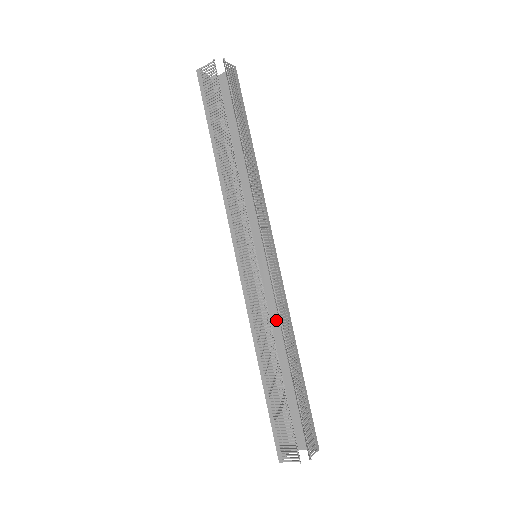
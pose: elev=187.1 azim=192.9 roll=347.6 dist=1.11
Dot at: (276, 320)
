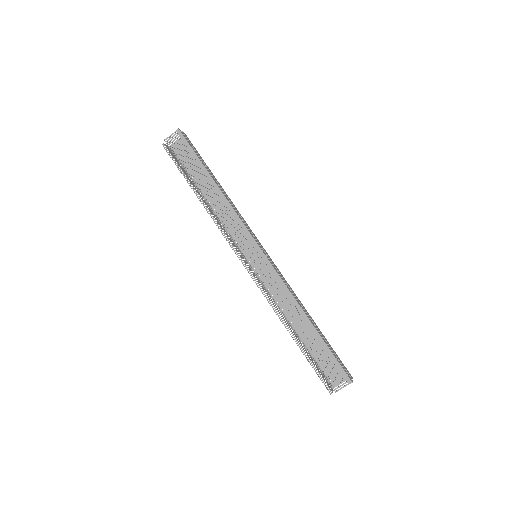
Dot at: (292, 293)
